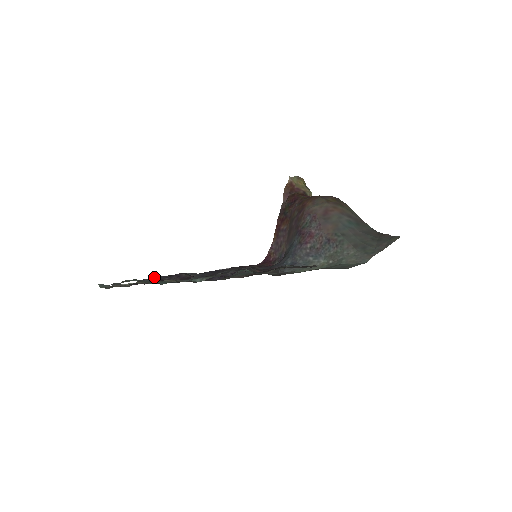
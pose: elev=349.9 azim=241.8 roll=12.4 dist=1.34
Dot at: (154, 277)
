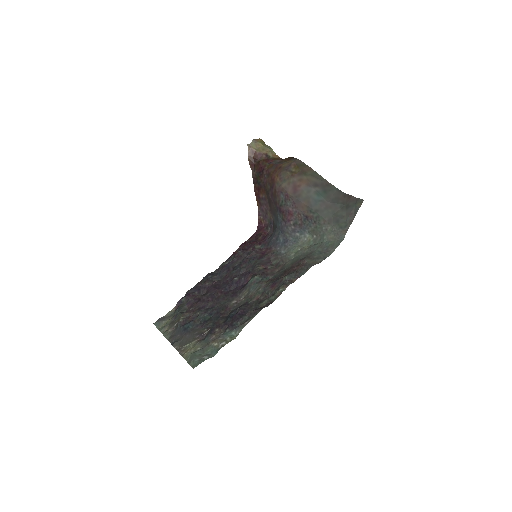
Dot at: (187, 295)
